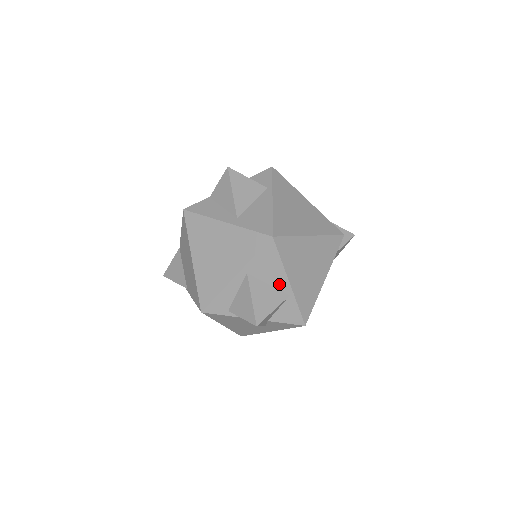
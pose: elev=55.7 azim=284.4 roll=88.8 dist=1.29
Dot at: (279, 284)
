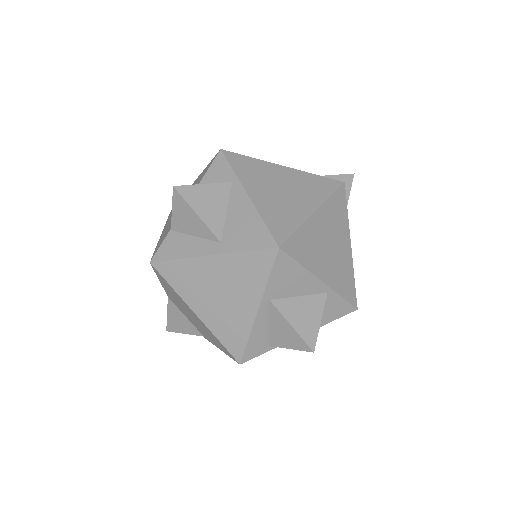
Dot at: (310, 289)
